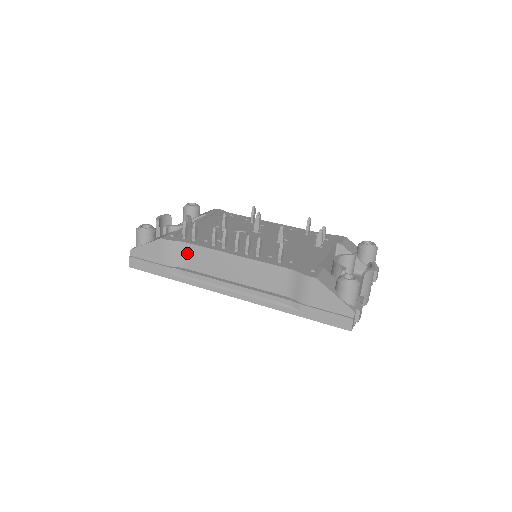
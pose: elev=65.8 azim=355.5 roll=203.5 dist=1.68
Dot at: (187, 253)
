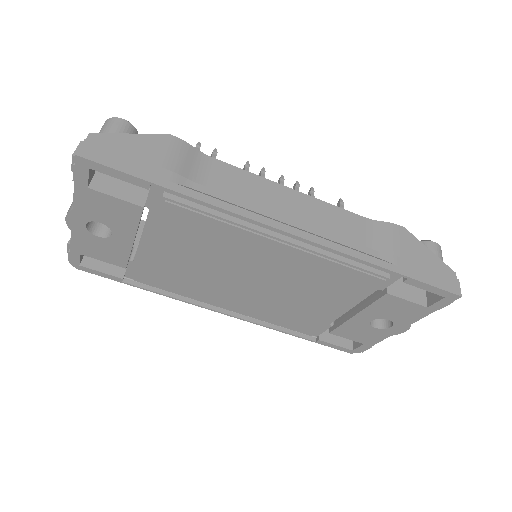
Dot at: (209, 170)
